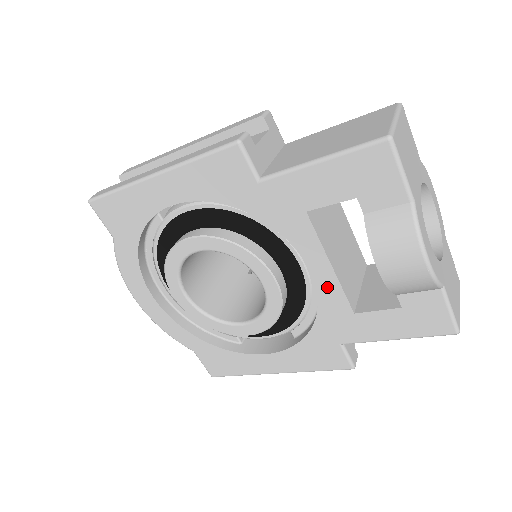
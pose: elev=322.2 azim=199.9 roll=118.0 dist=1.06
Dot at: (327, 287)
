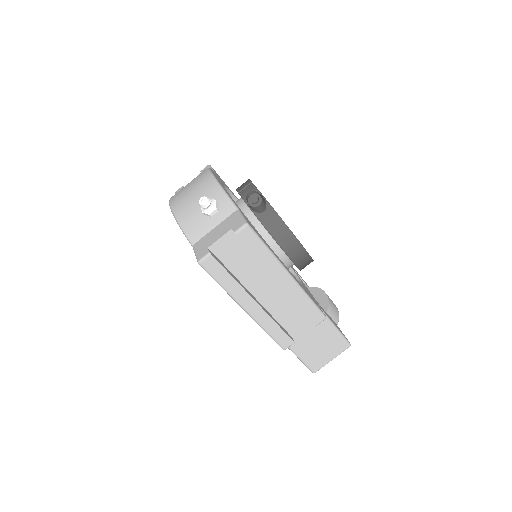
Dot at: occluded
